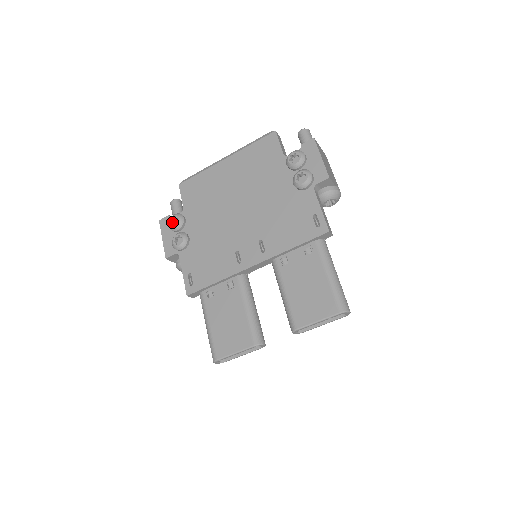
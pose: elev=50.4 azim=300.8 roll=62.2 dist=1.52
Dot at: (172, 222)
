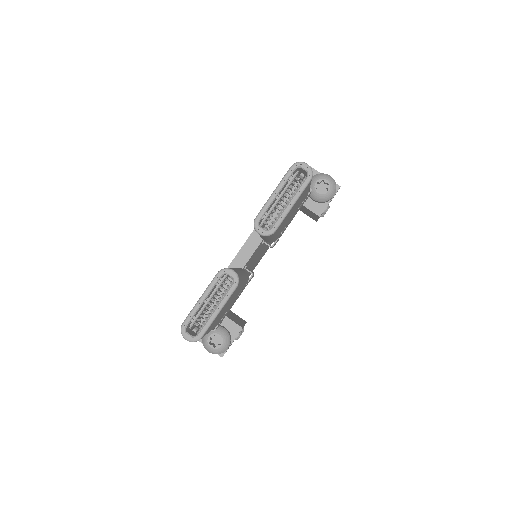
Dot at: occluded
